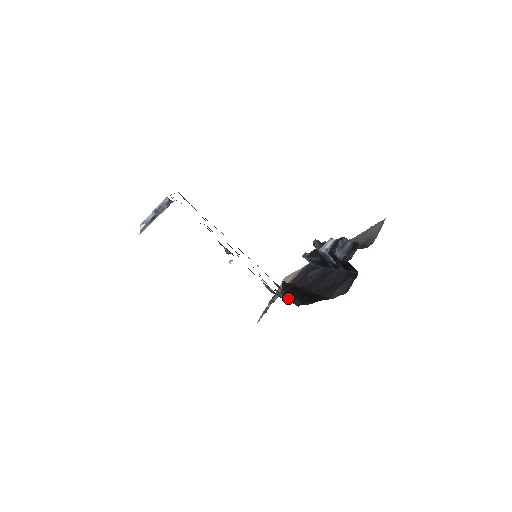
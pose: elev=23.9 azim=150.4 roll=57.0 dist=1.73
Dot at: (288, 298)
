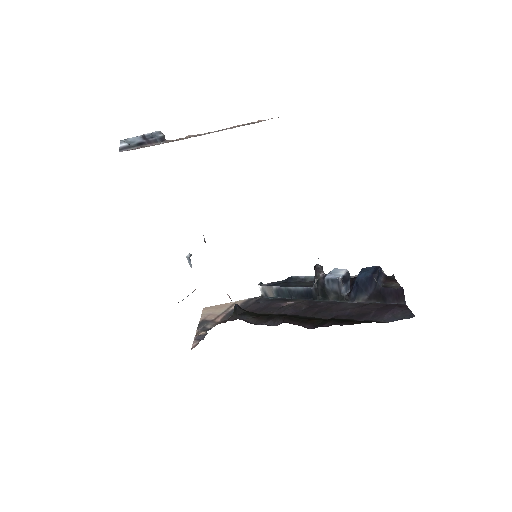
Dot at: (265, 322)
